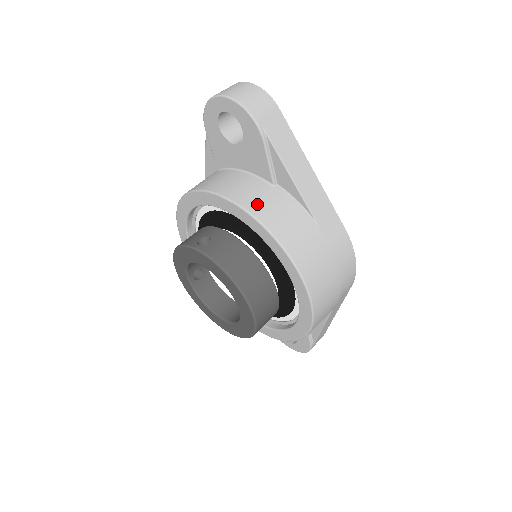
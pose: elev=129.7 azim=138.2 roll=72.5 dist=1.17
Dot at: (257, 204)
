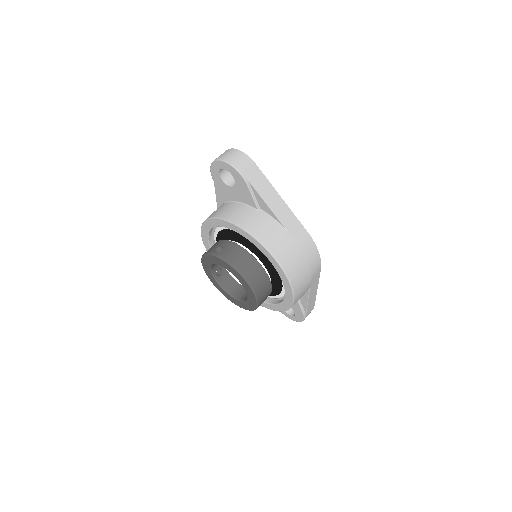
Dot at: (248, 223)
